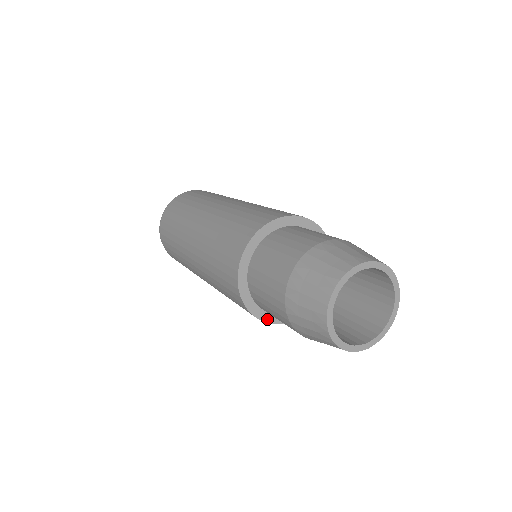
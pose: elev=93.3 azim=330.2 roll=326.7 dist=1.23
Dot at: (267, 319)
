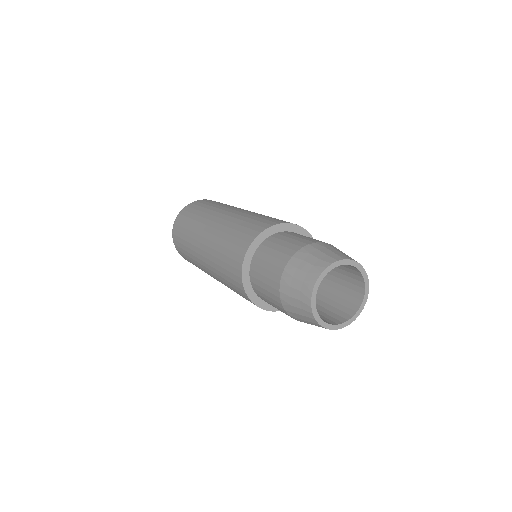
Dot at: (254, 299)
